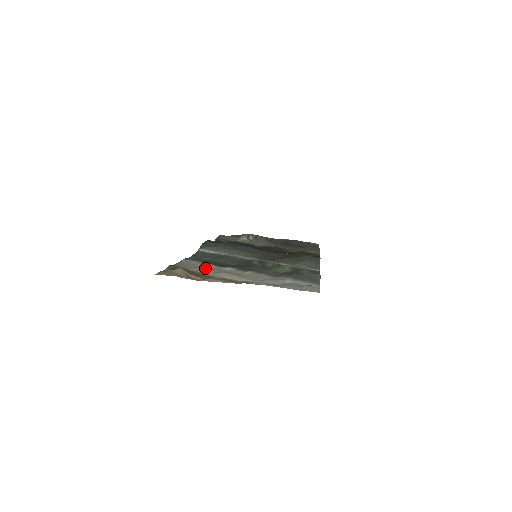
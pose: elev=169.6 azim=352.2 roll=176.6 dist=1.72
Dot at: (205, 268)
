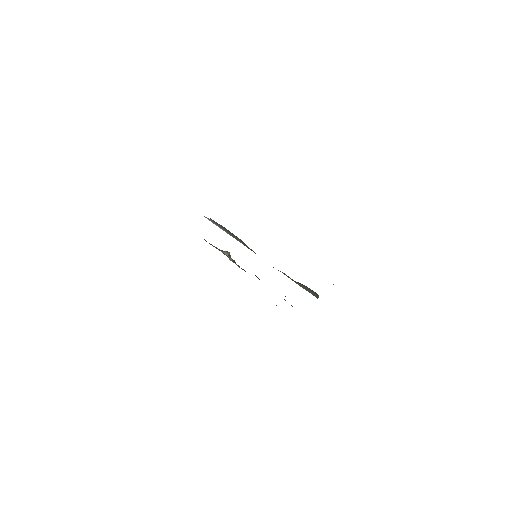
Dot at: occluded
